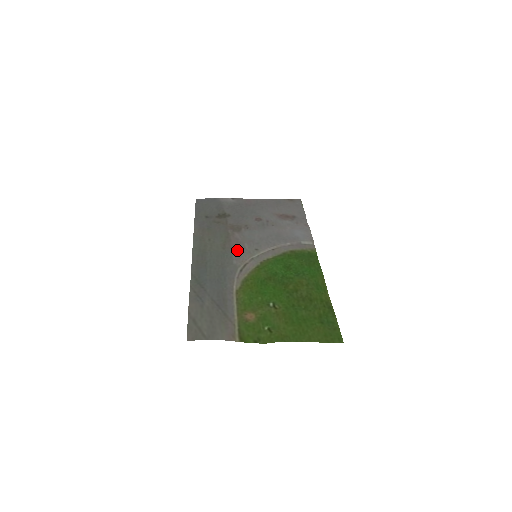
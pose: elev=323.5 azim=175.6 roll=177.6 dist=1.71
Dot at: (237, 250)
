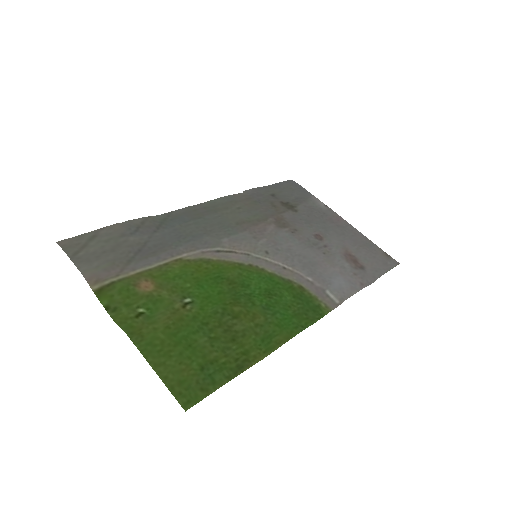
Dot at: (247, 235)
